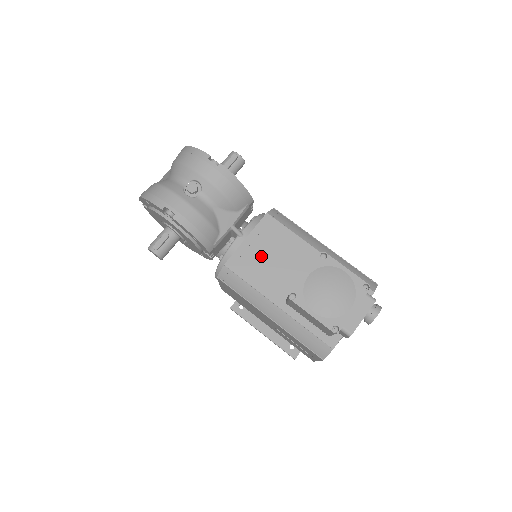
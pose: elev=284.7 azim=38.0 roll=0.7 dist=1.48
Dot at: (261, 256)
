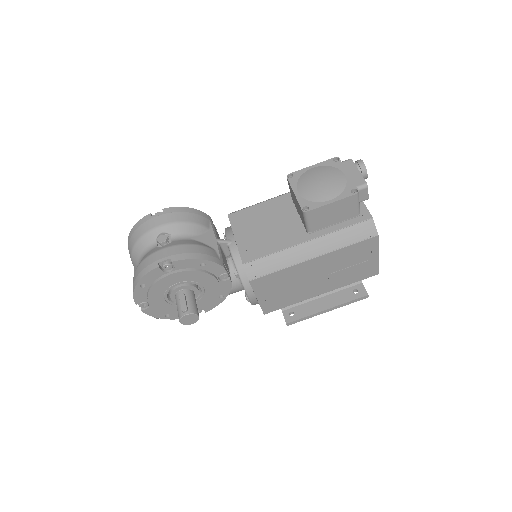
Dot at: (258, 234)
